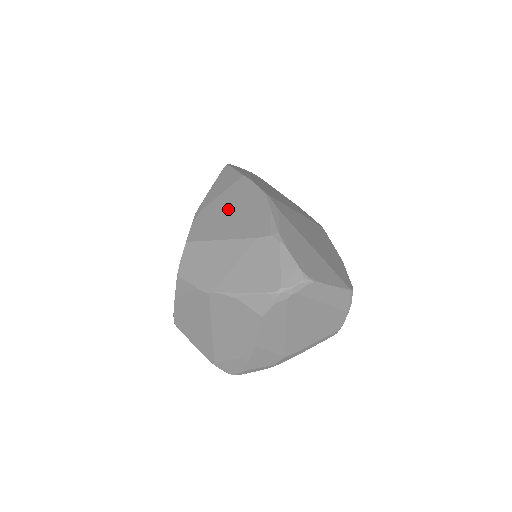
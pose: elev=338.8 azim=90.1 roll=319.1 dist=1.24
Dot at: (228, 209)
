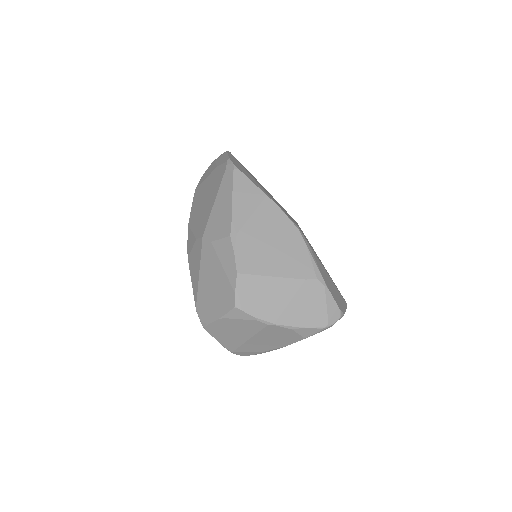
Dot at: (266, 239)
